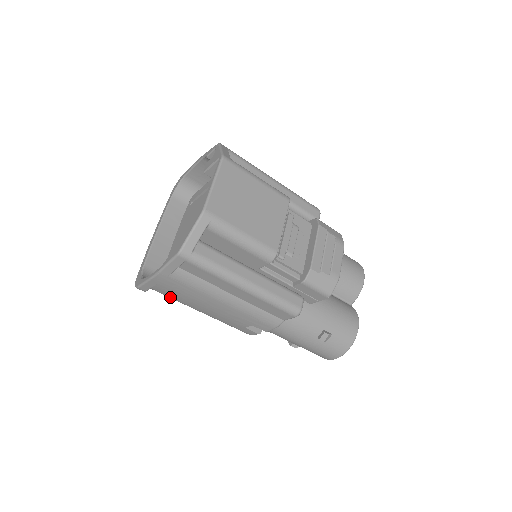
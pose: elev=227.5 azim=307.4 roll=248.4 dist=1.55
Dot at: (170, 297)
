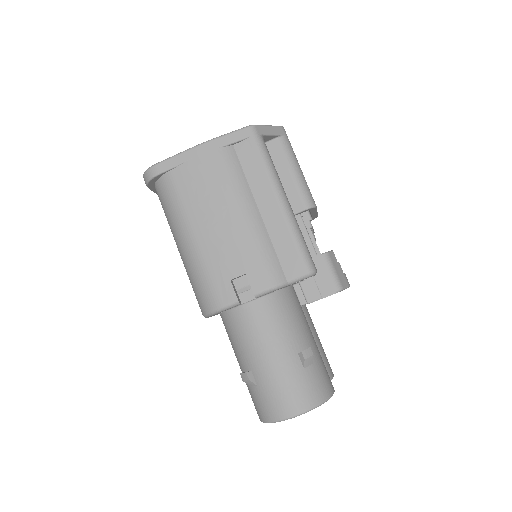
Dot at: (178, 195)
